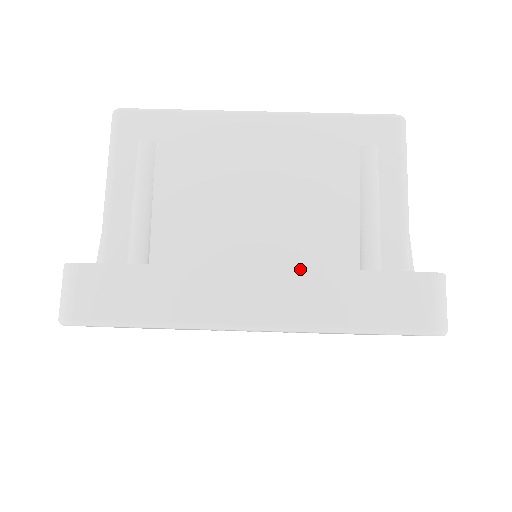
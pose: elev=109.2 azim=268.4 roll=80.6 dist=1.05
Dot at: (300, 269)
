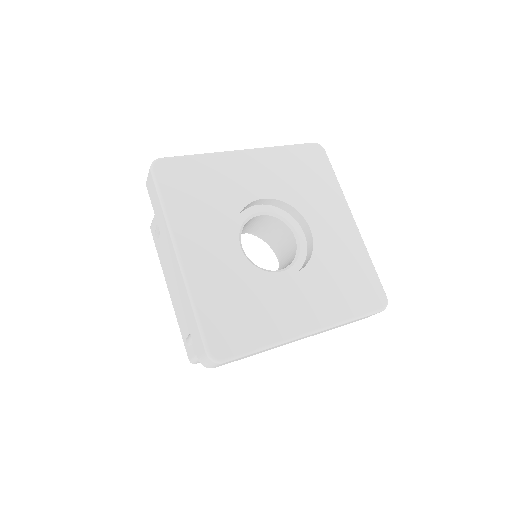
Dot at: occluded
